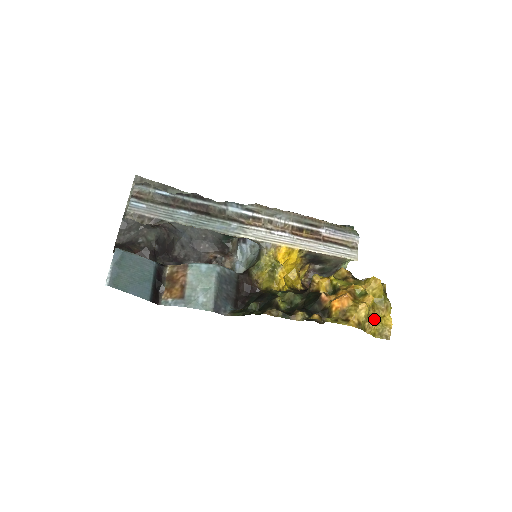
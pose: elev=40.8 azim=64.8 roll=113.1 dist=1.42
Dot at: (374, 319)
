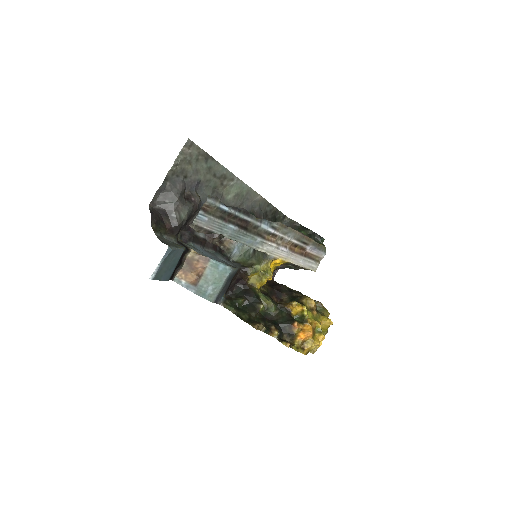
Dot at: occluded
